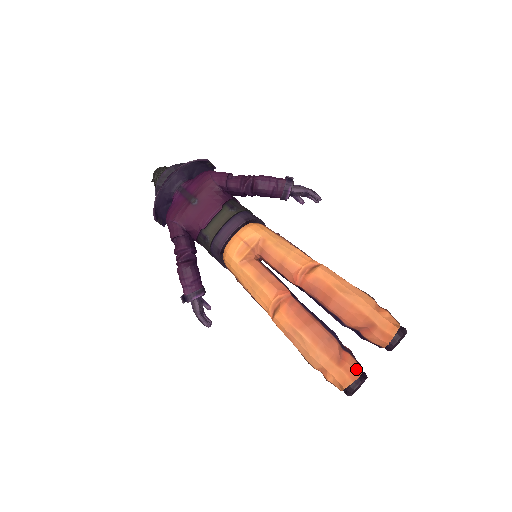
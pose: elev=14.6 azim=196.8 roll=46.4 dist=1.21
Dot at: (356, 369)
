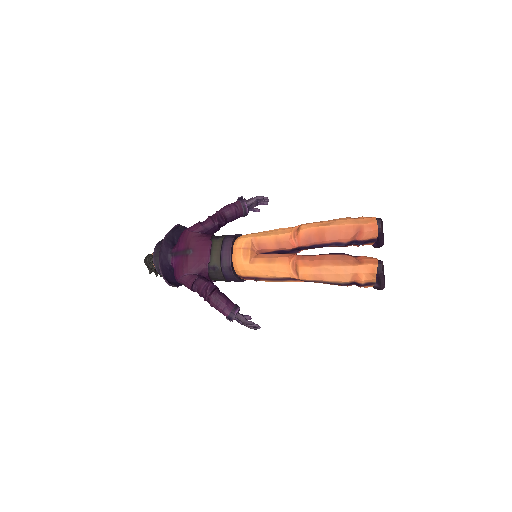
Dot at: (373, 258)
